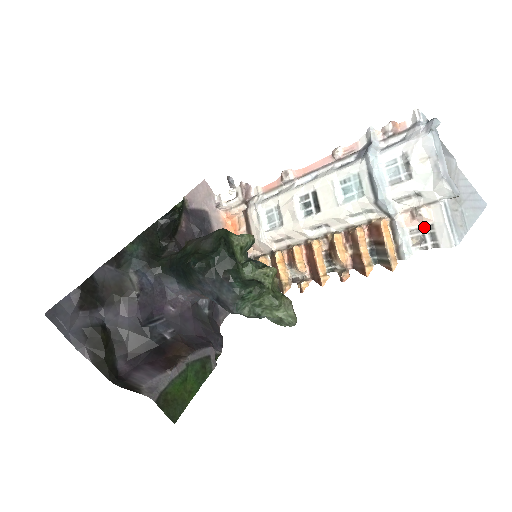
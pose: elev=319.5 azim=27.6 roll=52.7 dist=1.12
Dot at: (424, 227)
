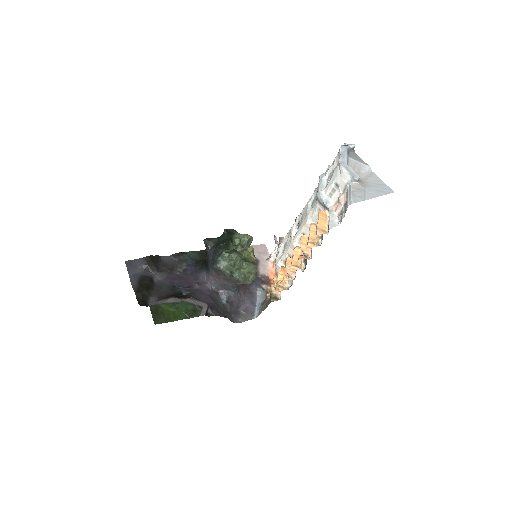
Dot at: (343, 207)
